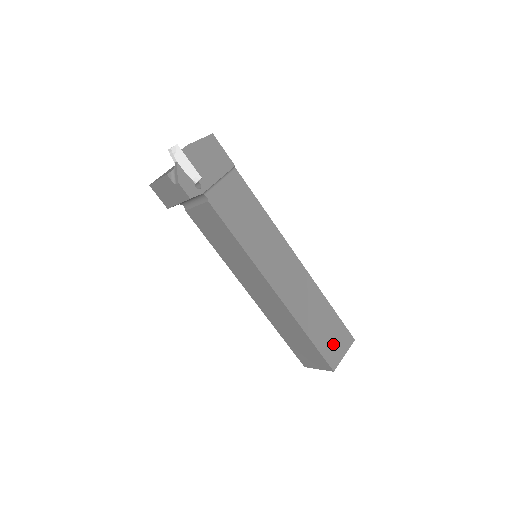
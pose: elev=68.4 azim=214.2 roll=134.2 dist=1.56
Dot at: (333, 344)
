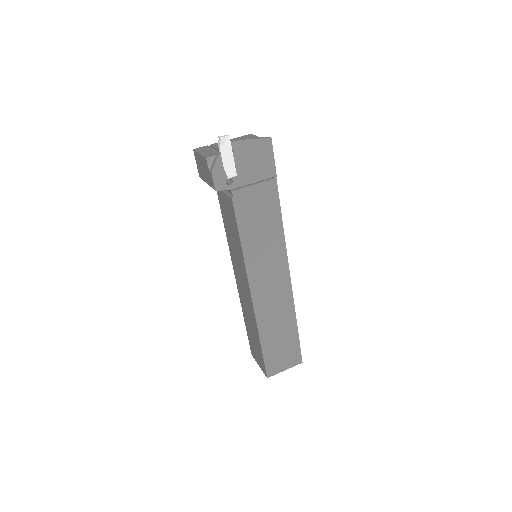
Dot at: (280, 358)
